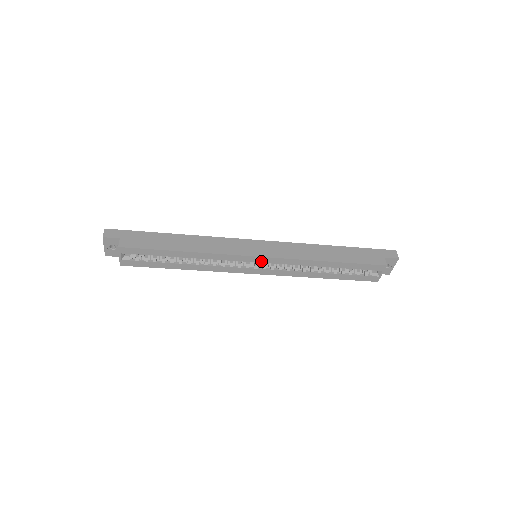
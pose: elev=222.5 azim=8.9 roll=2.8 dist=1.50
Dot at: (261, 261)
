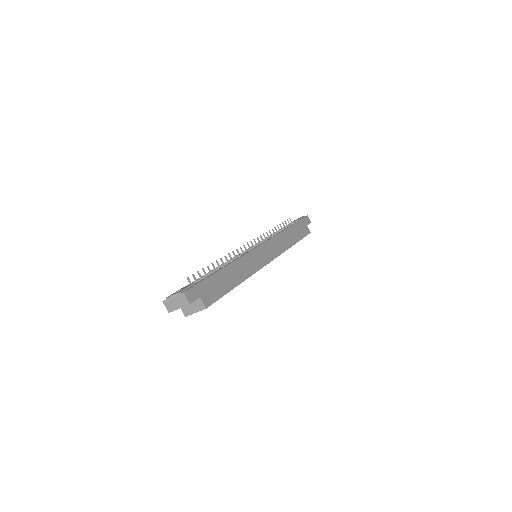
Dot at: occluded
